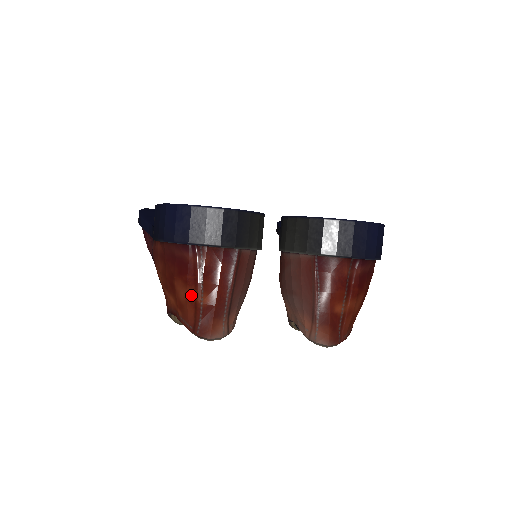
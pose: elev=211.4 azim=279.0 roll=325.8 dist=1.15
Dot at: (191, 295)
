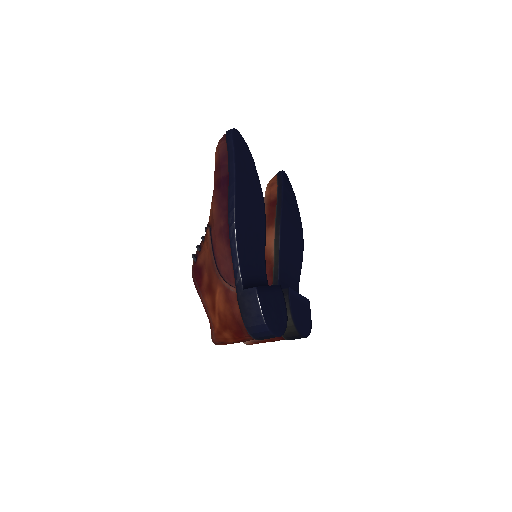
Dot at: (230, 340)
